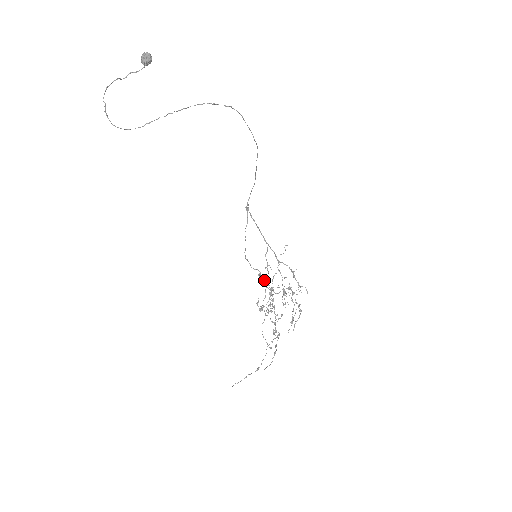
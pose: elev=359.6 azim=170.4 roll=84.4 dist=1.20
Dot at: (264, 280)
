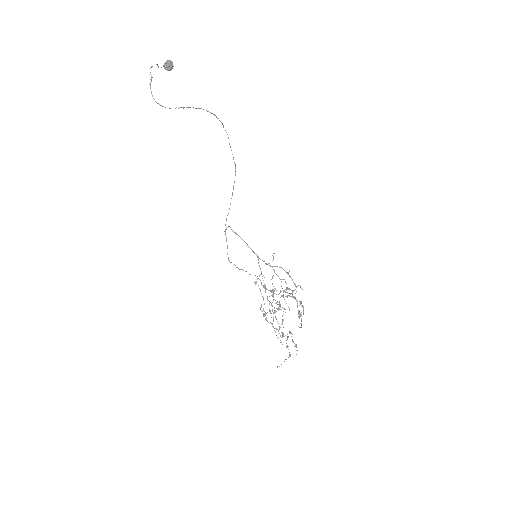
Dot at: occluded
